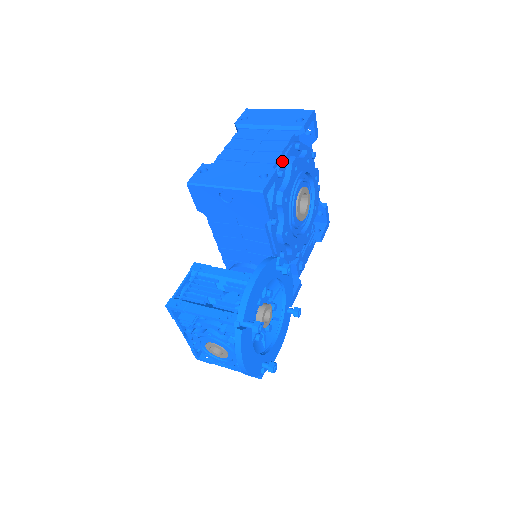
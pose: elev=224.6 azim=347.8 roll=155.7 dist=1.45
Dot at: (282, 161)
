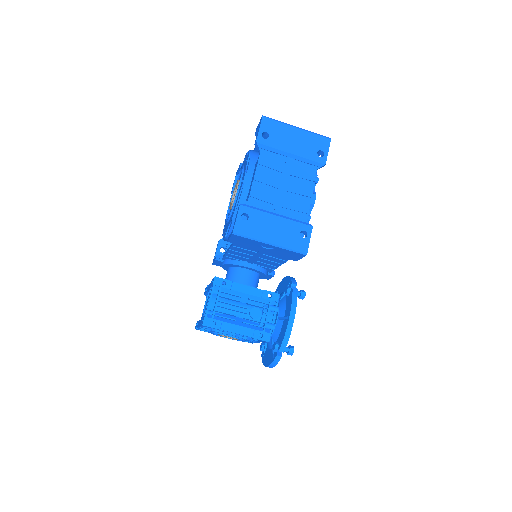
Dot at: occluded
